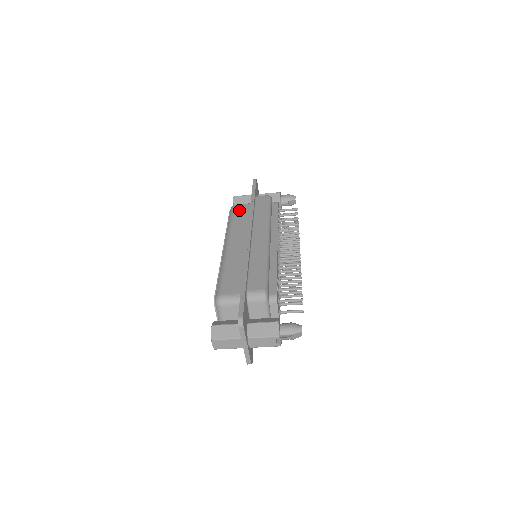
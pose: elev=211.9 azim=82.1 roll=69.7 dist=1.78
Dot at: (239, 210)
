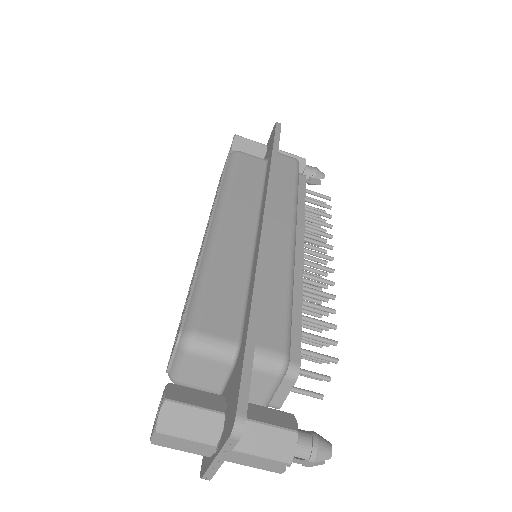
Dot at: (245, 163)
